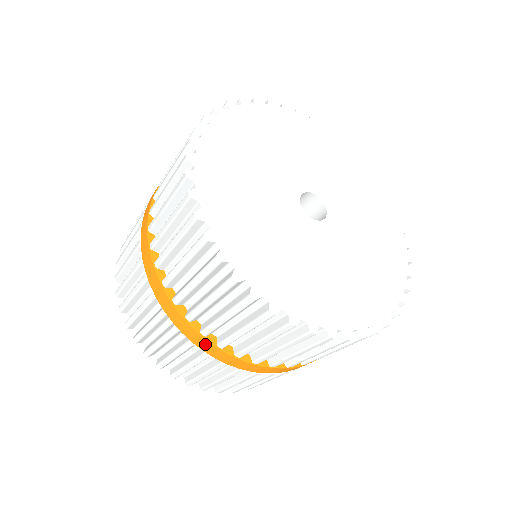
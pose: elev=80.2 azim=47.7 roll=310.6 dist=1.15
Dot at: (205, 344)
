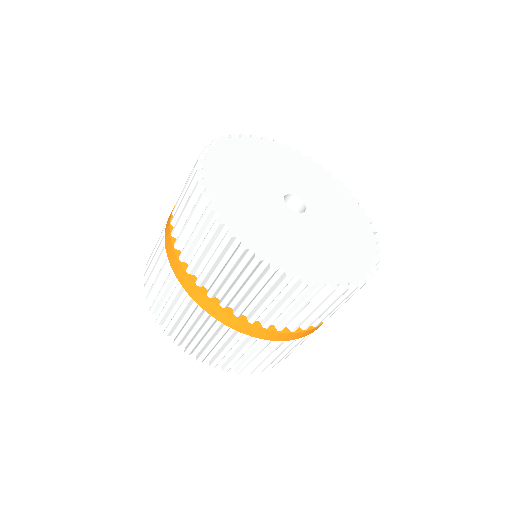
Dot at: (253, 330)
